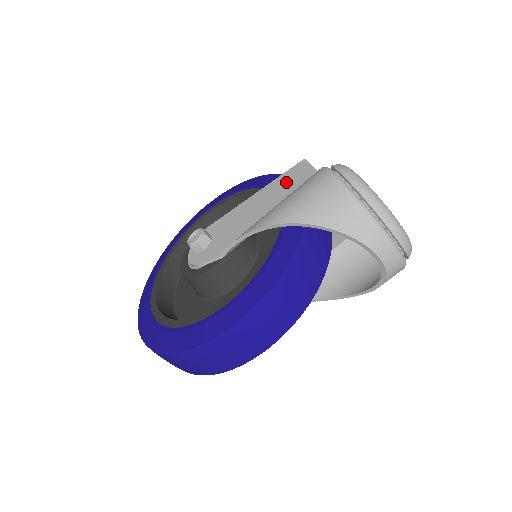
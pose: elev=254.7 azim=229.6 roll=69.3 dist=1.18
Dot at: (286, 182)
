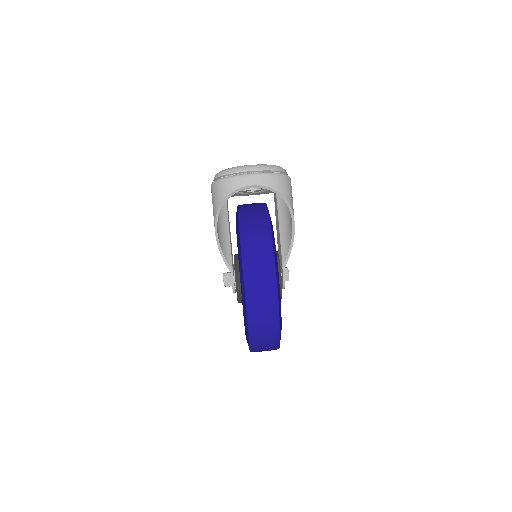
Dot at: occluded
